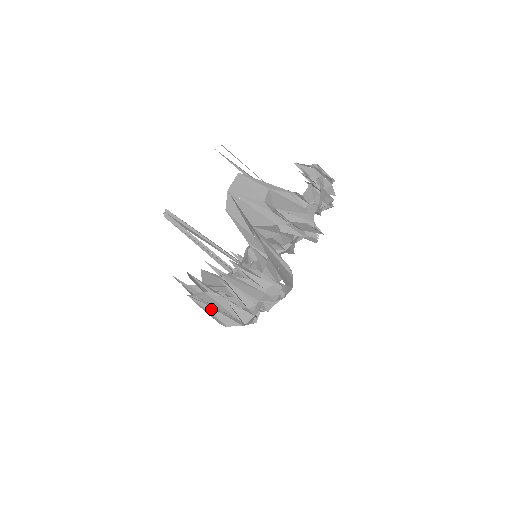
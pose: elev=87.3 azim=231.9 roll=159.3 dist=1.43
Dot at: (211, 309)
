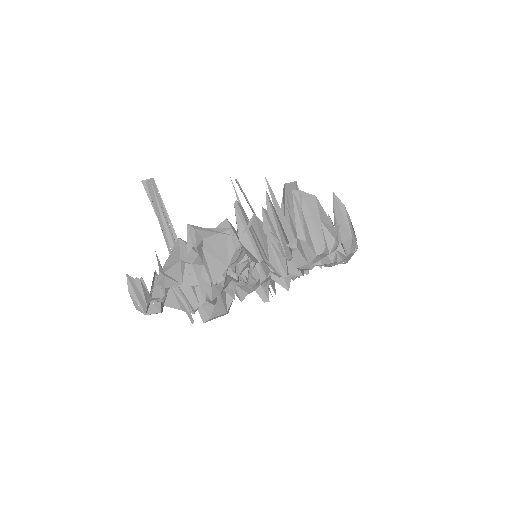
Dot at: (303, 218)
